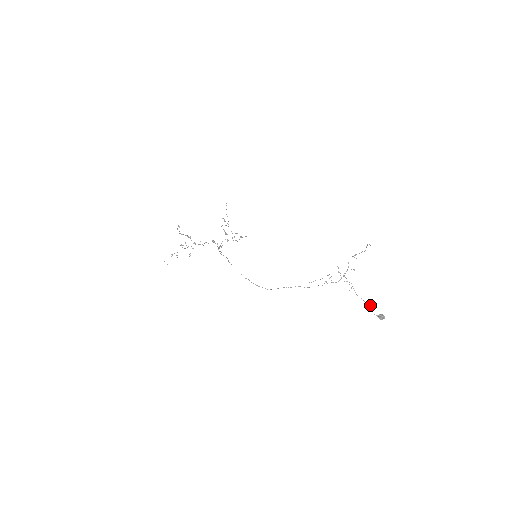
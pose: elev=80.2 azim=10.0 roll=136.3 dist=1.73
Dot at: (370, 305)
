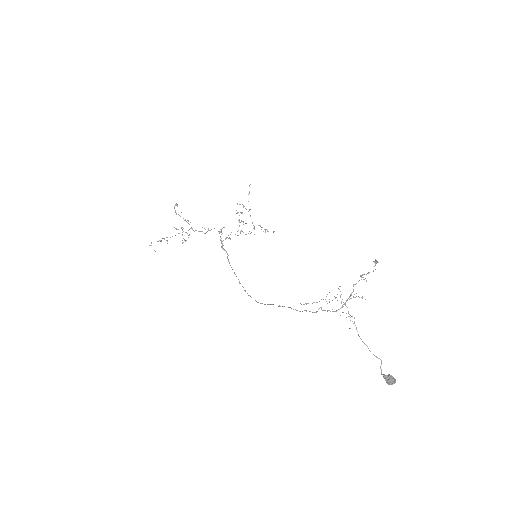
Dot at: (377, 357)
